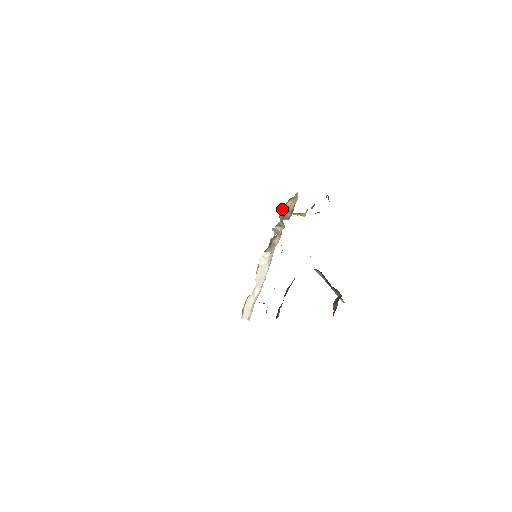
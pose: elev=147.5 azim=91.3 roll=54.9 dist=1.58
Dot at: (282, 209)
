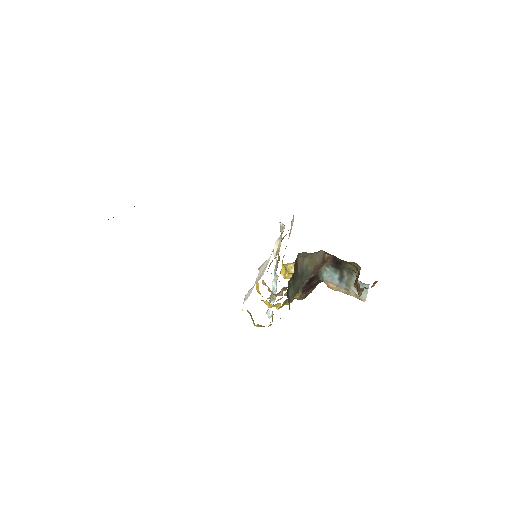
Dot at: occluded
